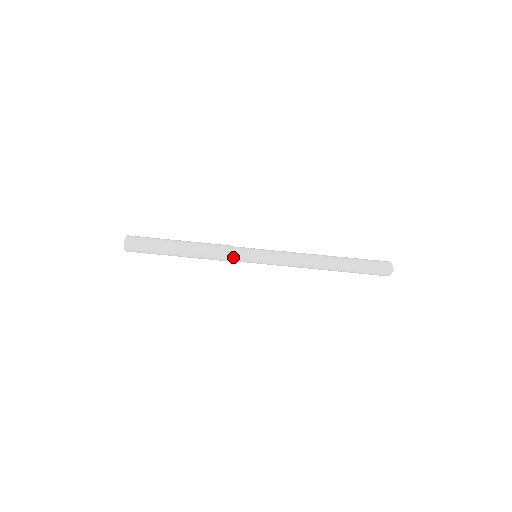
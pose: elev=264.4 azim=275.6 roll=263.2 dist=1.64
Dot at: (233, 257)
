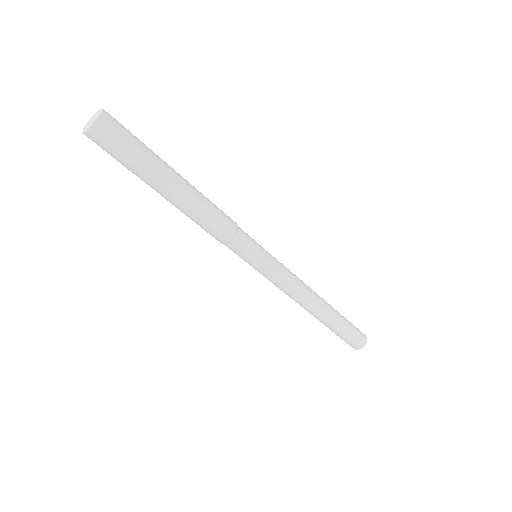
Dot at: occluded
